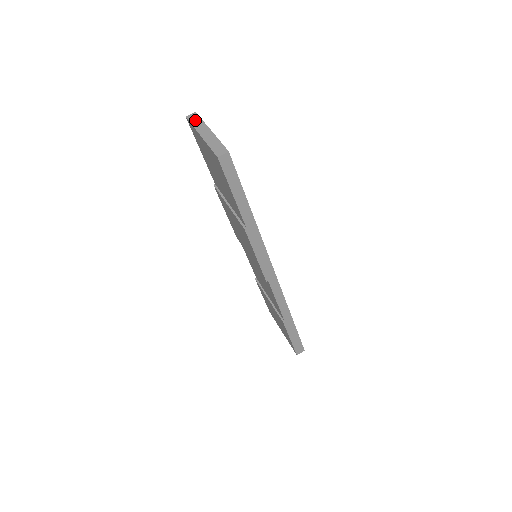
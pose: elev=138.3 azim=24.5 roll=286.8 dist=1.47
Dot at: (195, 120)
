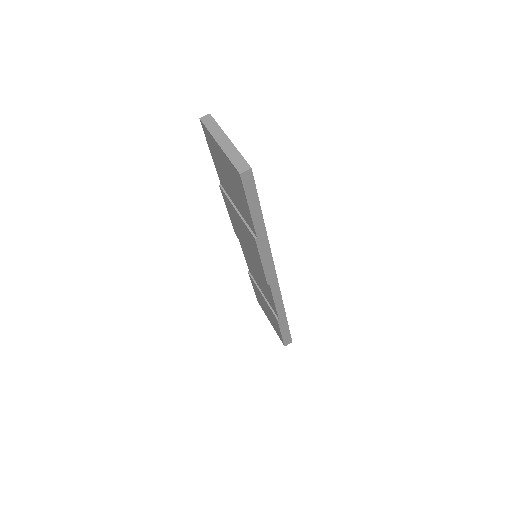
Dot at: (210, 124)
